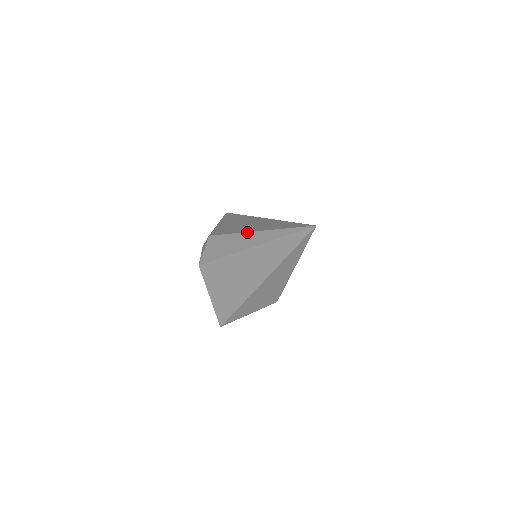
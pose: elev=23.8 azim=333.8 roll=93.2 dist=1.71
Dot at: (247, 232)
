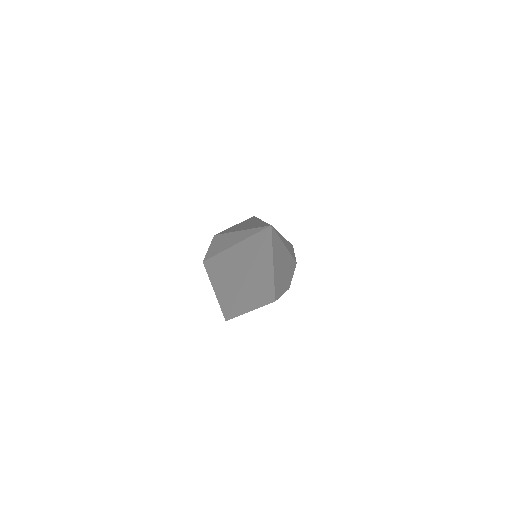
Dot at: (234, 232)
